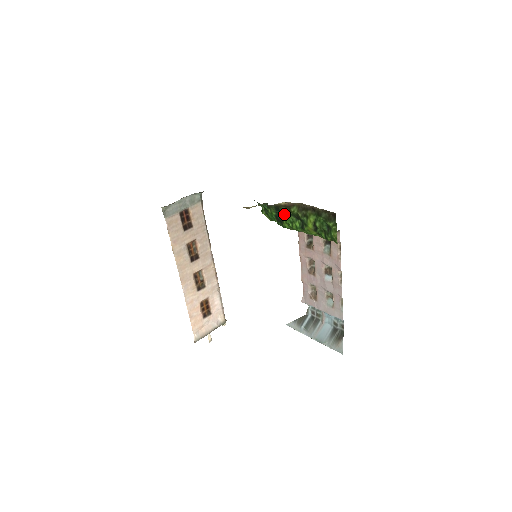
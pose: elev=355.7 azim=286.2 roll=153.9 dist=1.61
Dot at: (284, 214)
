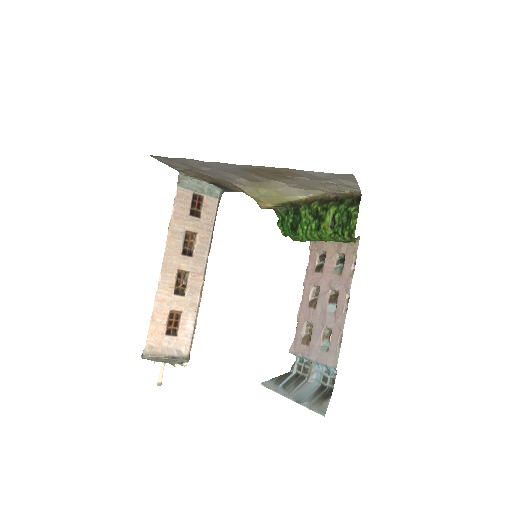
Dot at: (302, 215)
